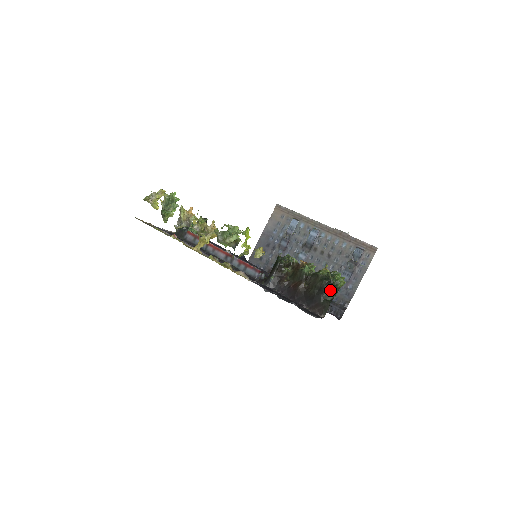
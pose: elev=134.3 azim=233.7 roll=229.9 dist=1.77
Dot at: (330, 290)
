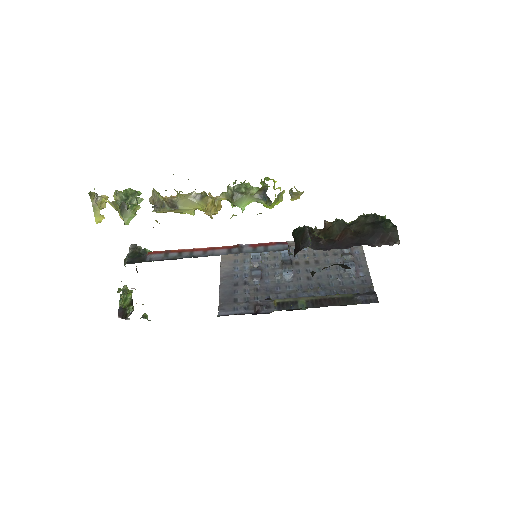
Dot at: (383, 222)
